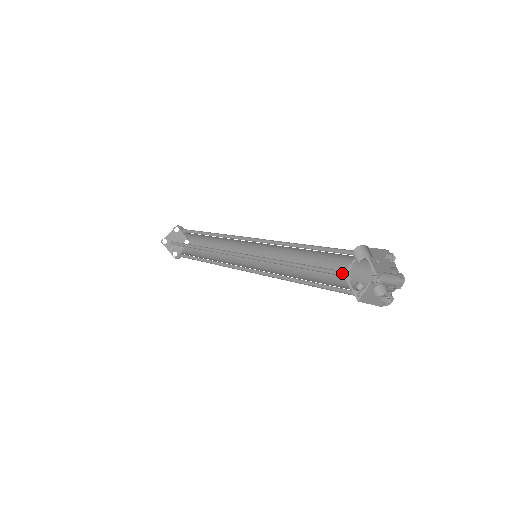
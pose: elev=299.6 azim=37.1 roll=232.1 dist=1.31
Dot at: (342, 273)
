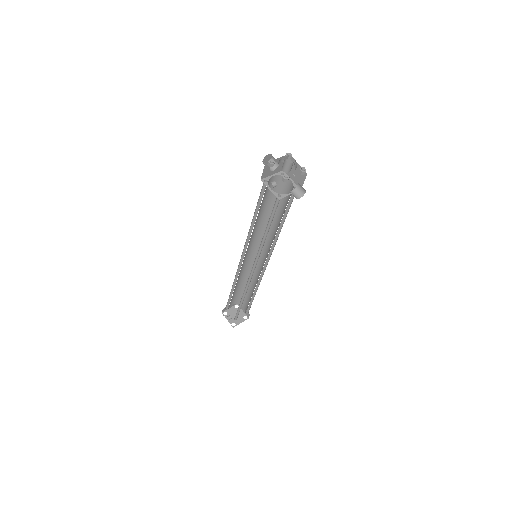
Dot at: occluded
